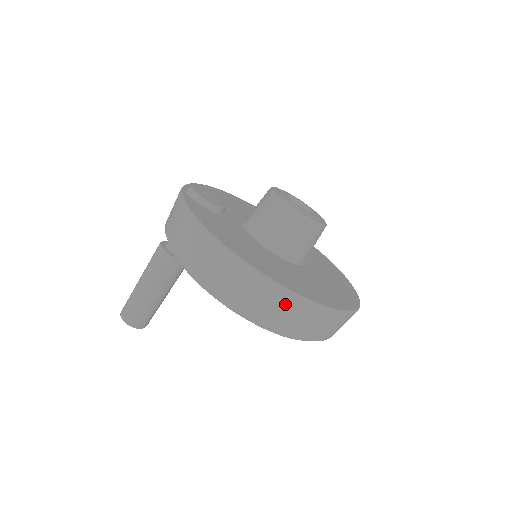
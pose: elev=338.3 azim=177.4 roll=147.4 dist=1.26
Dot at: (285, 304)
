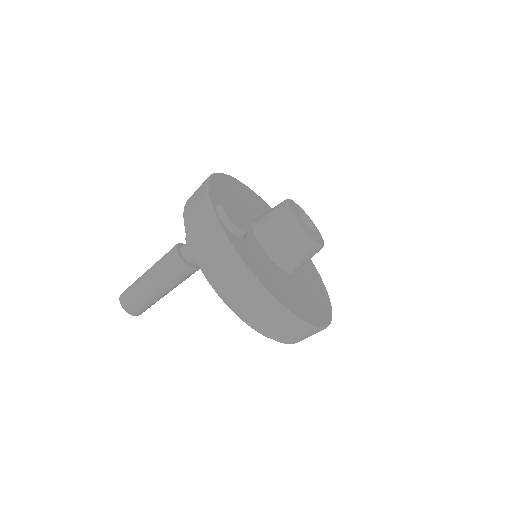
Dot at: (307, 333)
